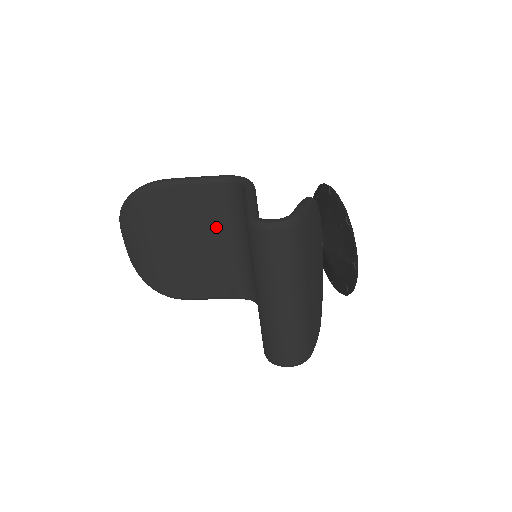
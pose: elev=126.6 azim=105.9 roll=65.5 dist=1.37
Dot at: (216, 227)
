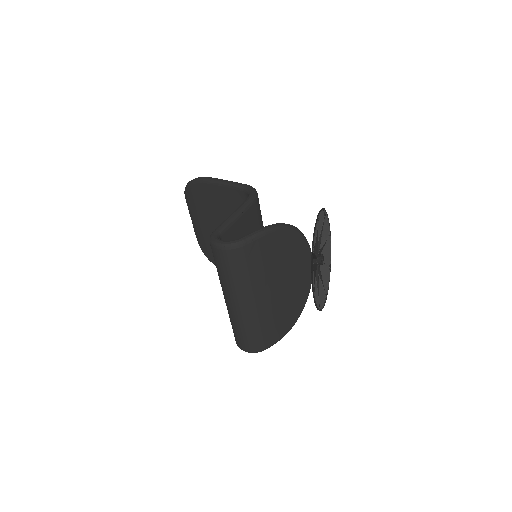
Dot at: occluded
